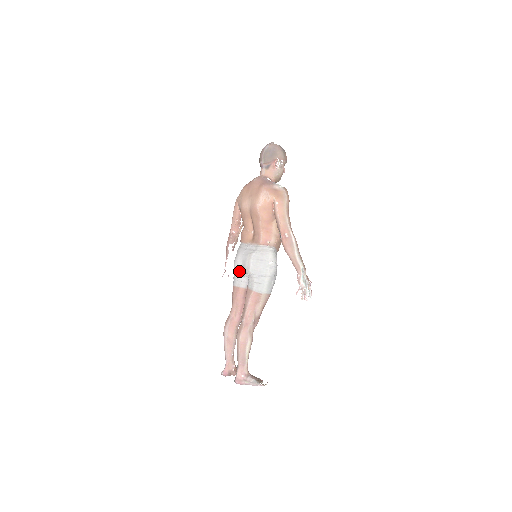
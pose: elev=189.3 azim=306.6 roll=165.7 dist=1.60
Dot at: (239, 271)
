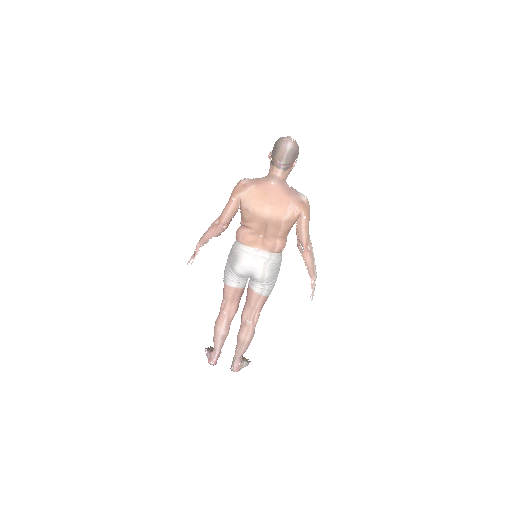
Dot at: (243, 275)
